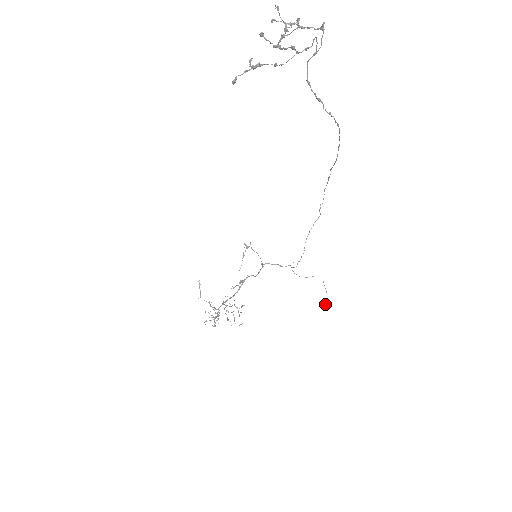
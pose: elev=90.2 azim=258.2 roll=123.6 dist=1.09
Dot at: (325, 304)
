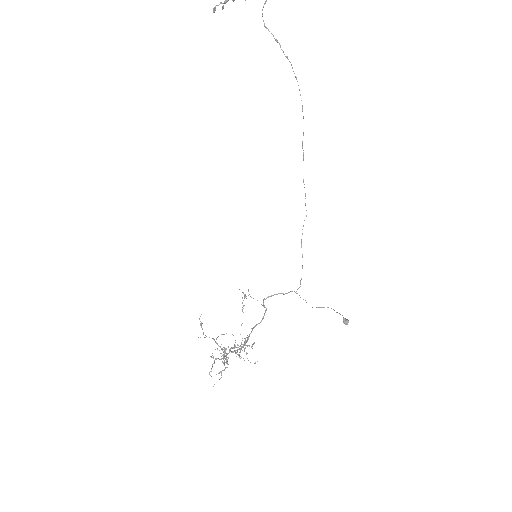
Dot at: (343, 317)
